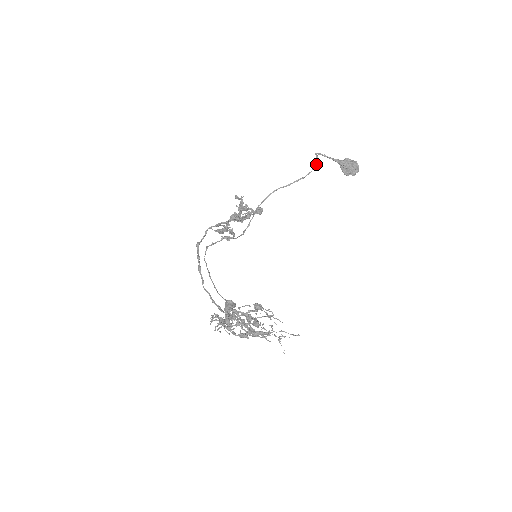
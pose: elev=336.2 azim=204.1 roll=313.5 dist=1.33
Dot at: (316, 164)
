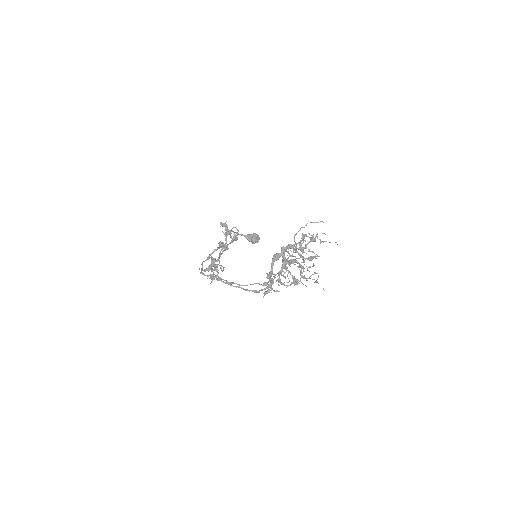
Dot at: (238, 230)
